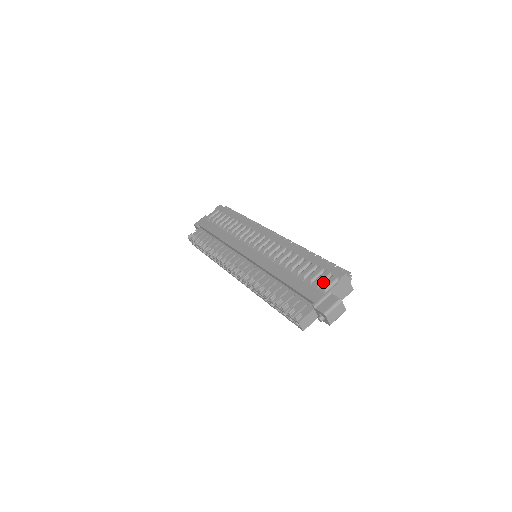
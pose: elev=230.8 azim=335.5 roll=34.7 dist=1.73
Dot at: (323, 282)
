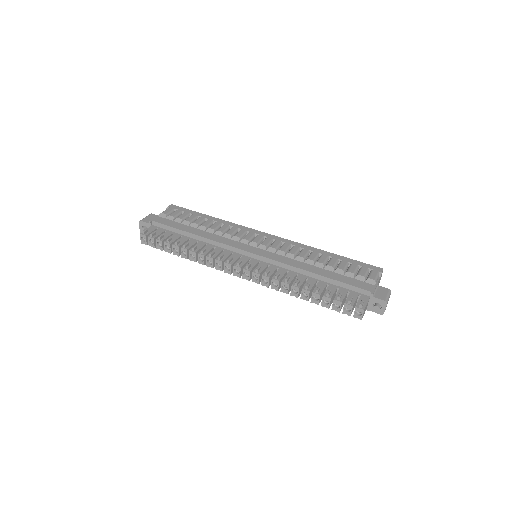
Dot at: (366, 276)
